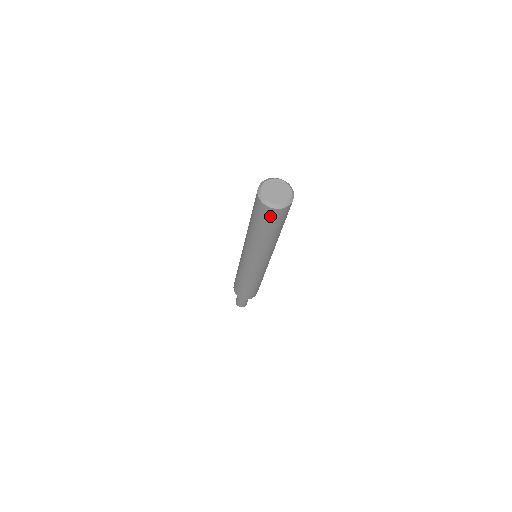
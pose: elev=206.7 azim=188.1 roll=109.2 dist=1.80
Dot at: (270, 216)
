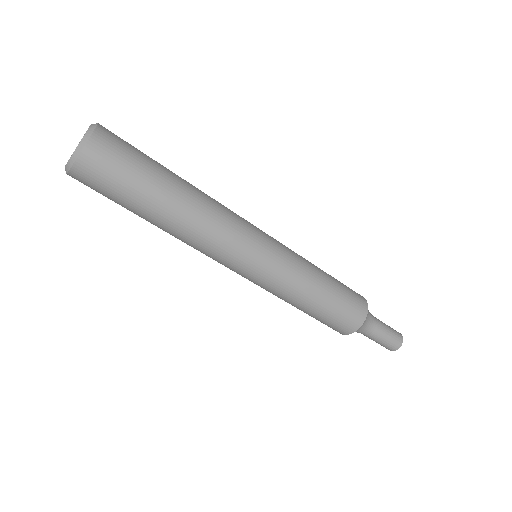
Dot at: (104, 166)
